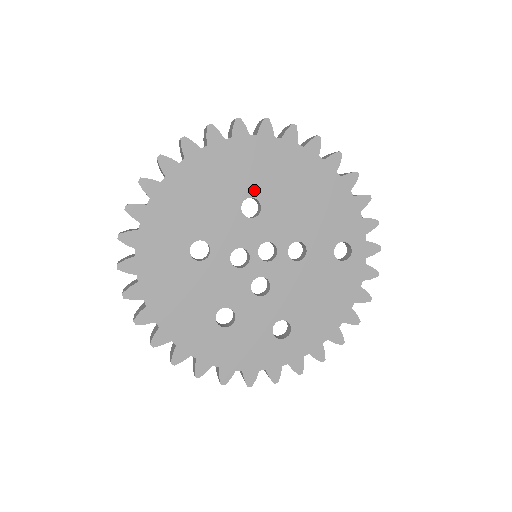
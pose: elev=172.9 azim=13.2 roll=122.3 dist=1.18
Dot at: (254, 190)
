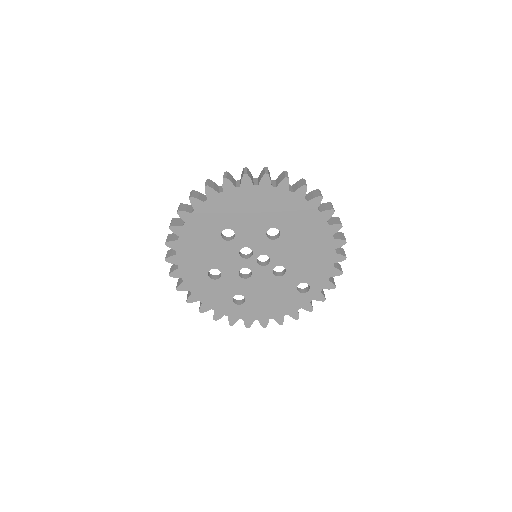
Dot at: (283, 227)
